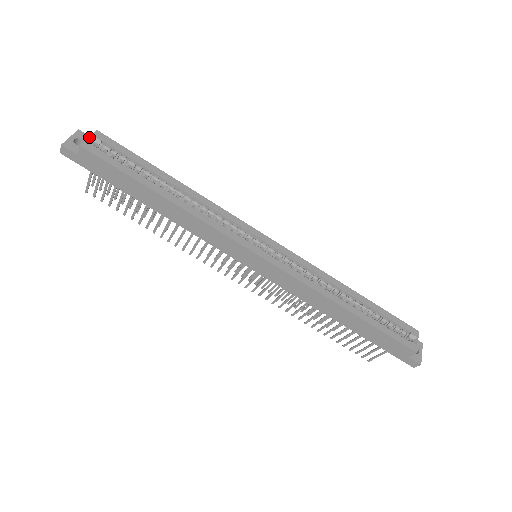
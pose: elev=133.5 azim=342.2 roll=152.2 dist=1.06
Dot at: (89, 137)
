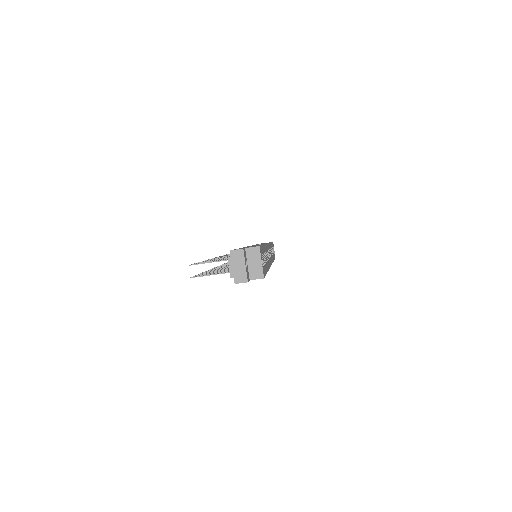
Dot at: occluded
